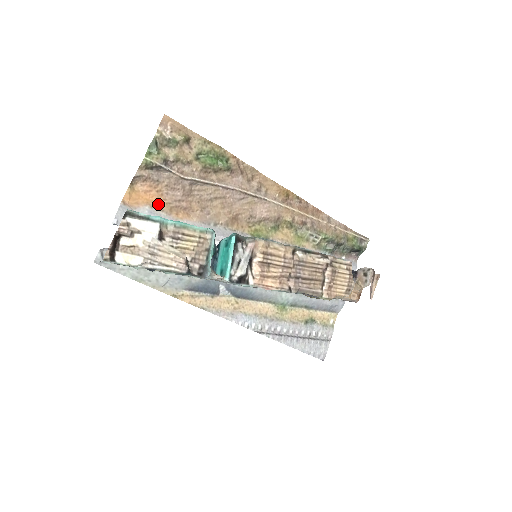
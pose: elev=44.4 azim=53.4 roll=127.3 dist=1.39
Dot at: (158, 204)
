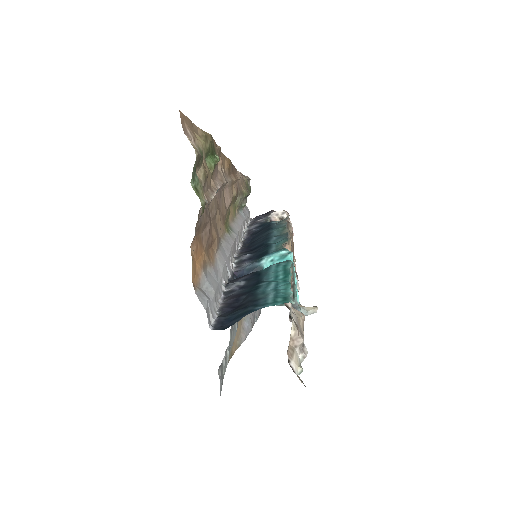
Dot at: (203, 259)
